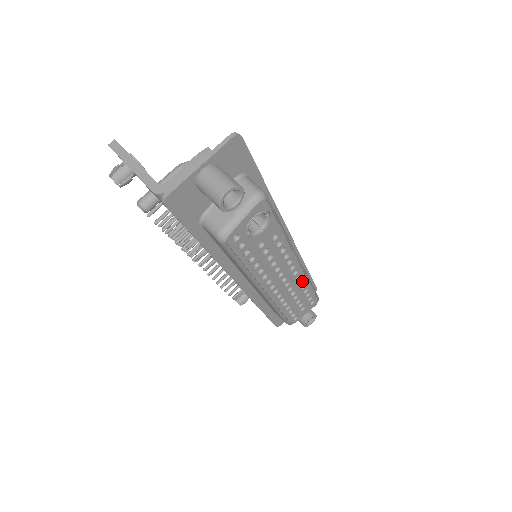
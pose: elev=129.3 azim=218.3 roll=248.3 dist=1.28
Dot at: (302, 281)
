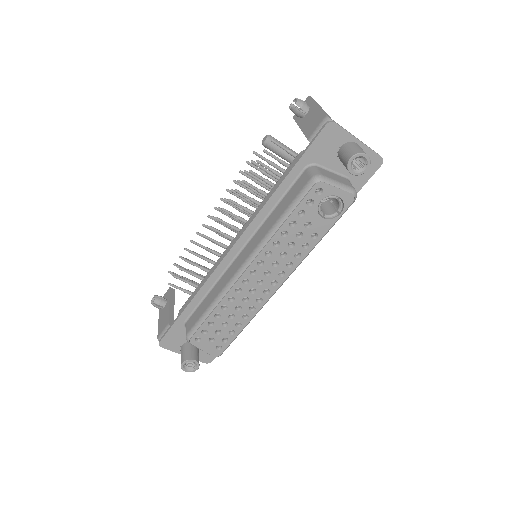
Dot at: (253, 310)
